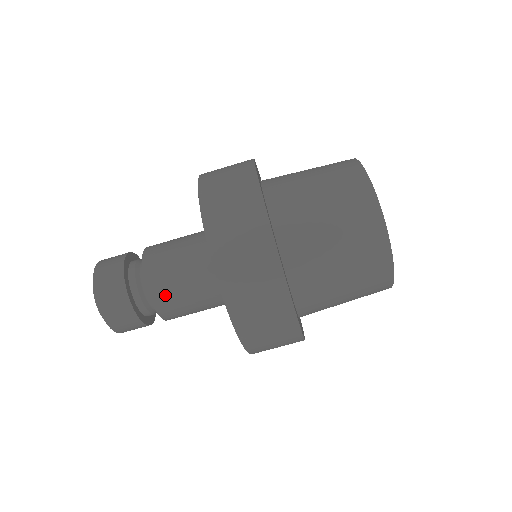
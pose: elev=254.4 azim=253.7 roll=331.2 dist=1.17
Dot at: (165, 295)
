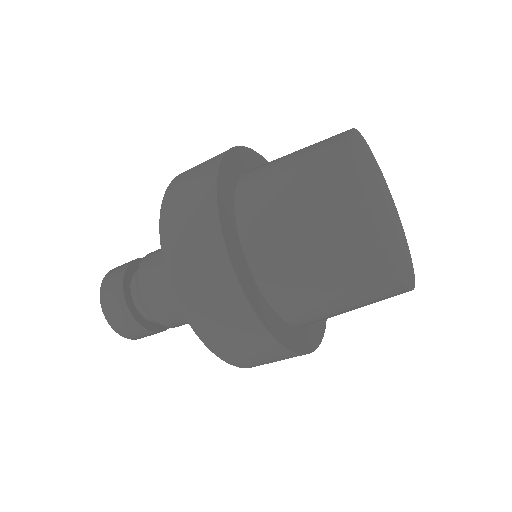
Dot at: occluded
